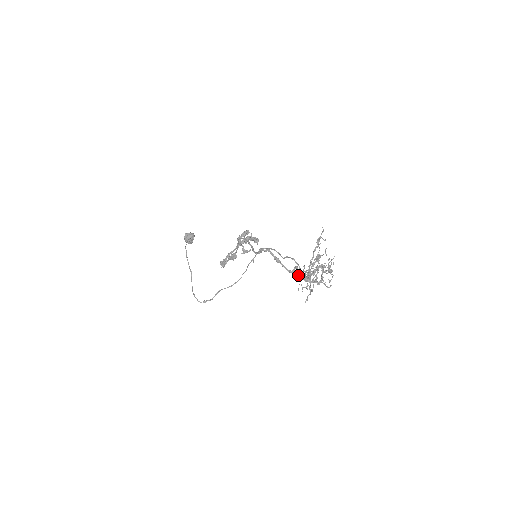
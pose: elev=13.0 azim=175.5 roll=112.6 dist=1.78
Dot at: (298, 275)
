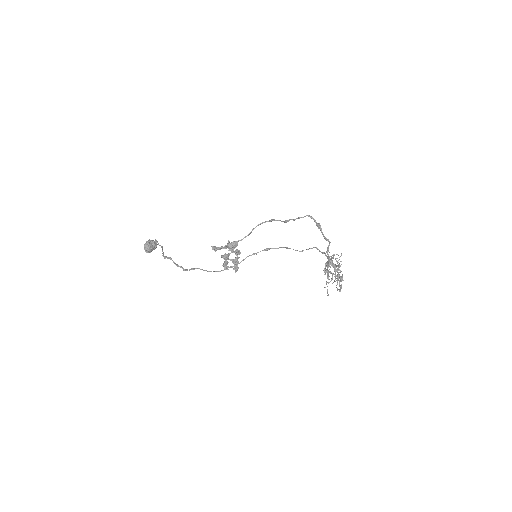
Dot at: occluded
